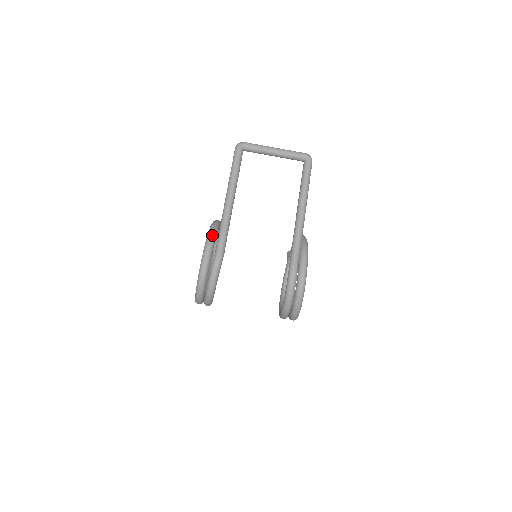
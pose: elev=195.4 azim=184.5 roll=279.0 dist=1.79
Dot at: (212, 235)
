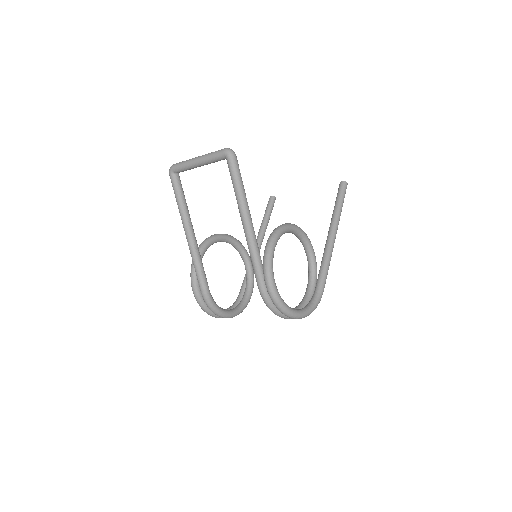
Dot at: (192, 273)
